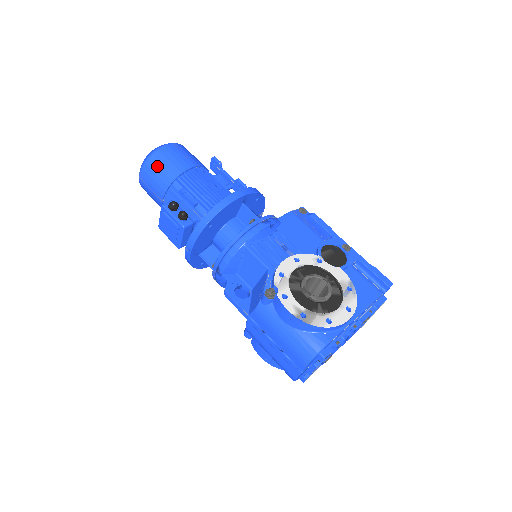
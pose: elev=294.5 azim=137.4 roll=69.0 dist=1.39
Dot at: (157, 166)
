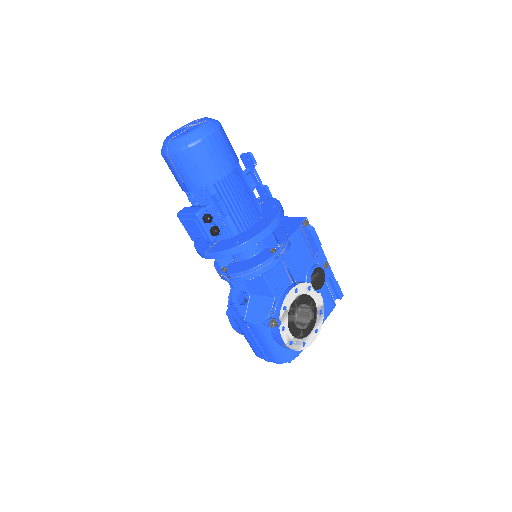
Dot at: (197, 161)
